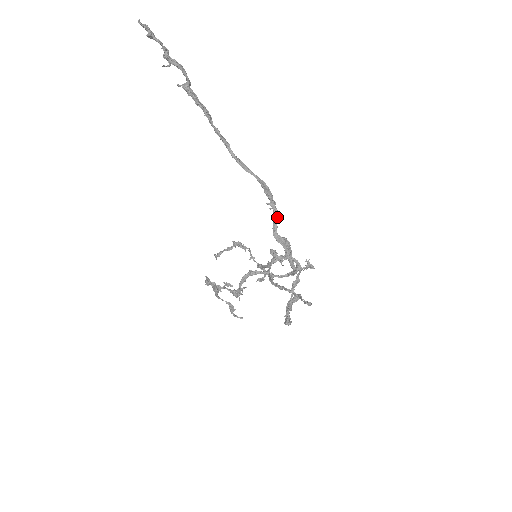
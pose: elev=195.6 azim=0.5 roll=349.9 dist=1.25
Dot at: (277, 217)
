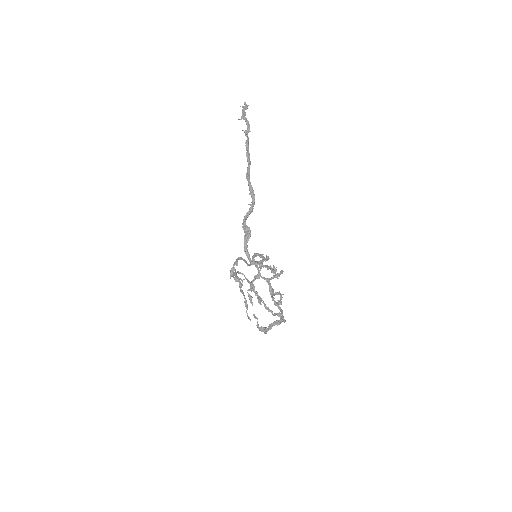
Dot at: (250, 211)
